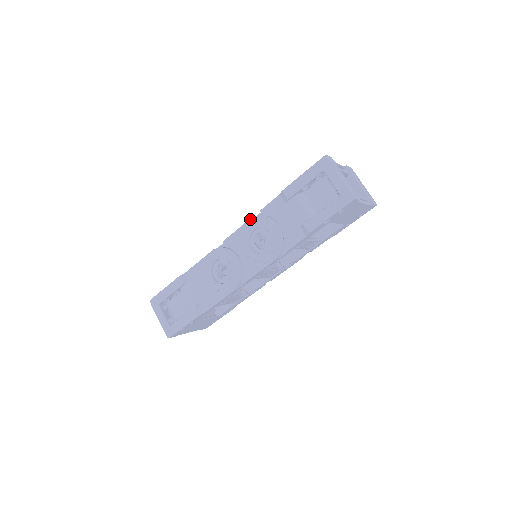
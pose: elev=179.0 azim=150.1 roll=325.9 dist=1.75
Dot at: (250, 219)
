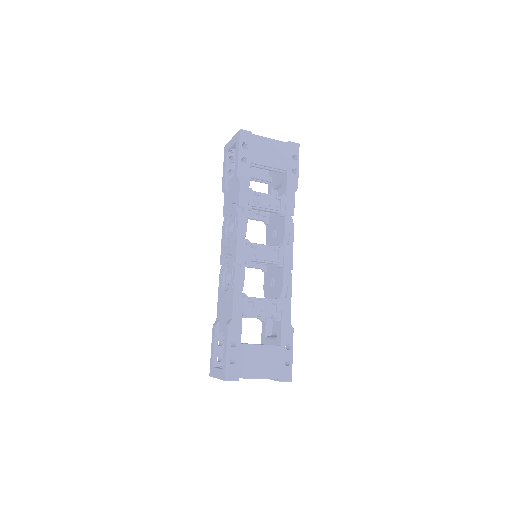
Dot at: (222, 229)
